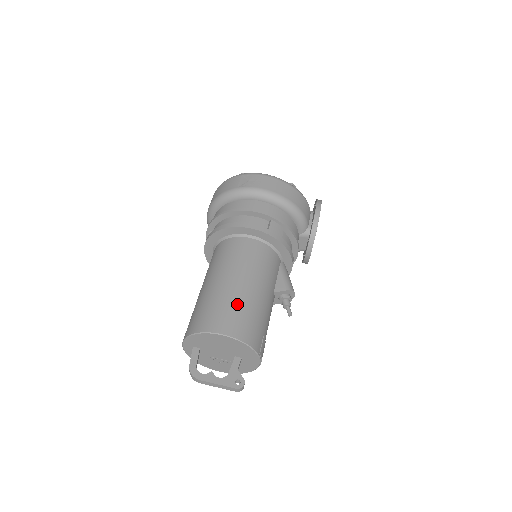
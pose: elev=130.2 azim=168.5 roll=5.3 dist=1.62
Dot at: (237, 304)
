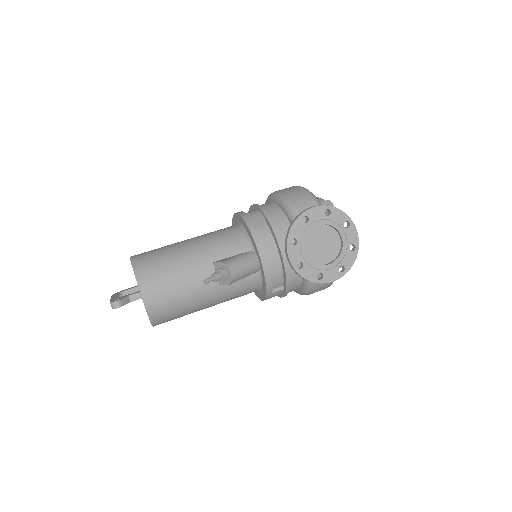
Dot at: (163, 248)
